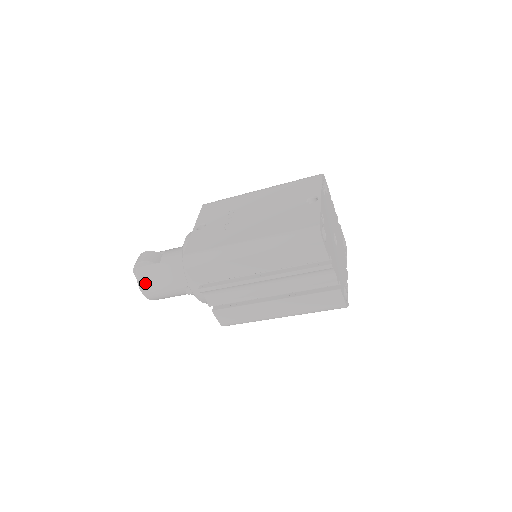
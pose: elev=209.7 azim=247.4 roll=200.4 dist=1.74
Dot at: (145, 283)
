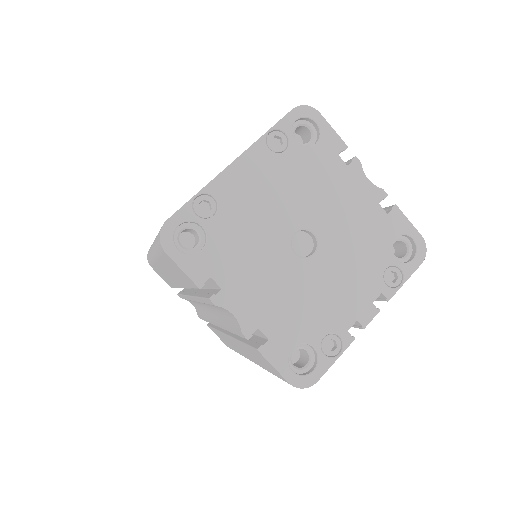
Dot at: occluded
